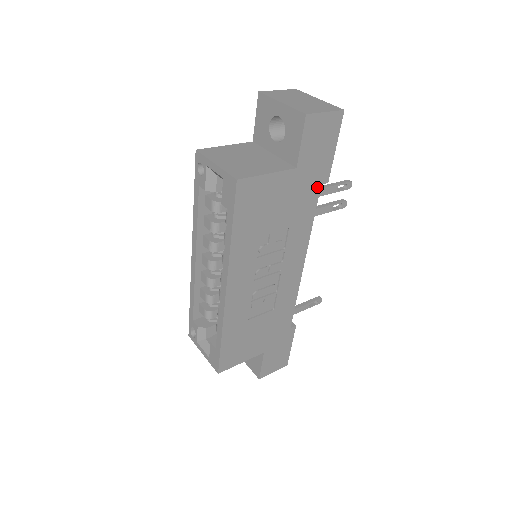
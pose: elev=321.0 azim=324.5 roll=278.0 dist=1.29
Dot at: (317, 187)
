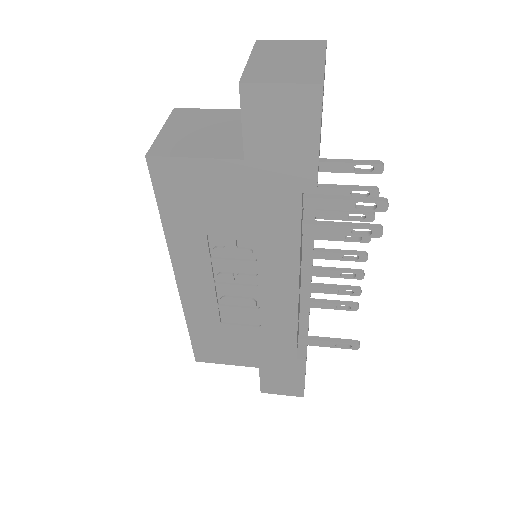
Dot at: (295, 194)
